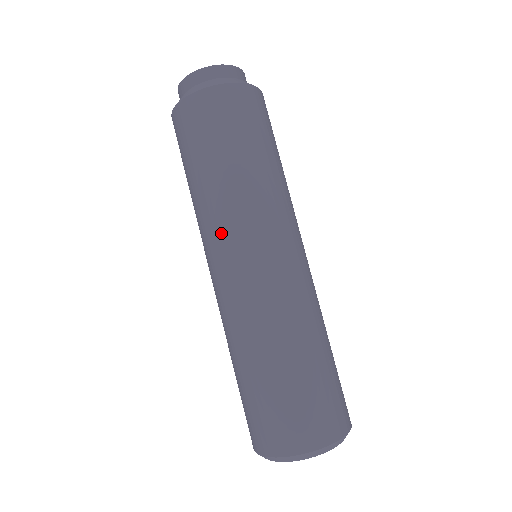
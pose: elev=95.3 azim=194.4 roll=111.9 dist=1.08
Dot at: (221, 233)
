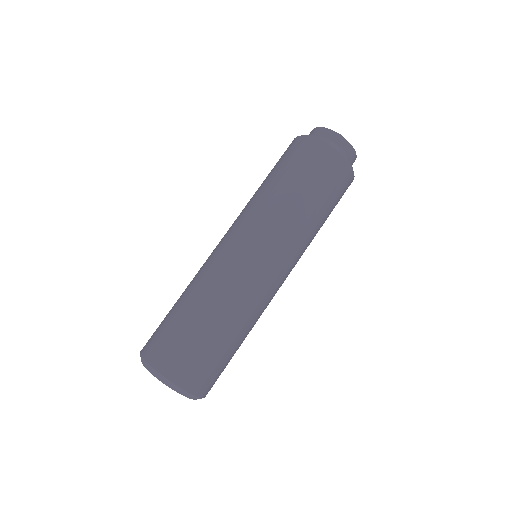
Dot at: (263, 228)
